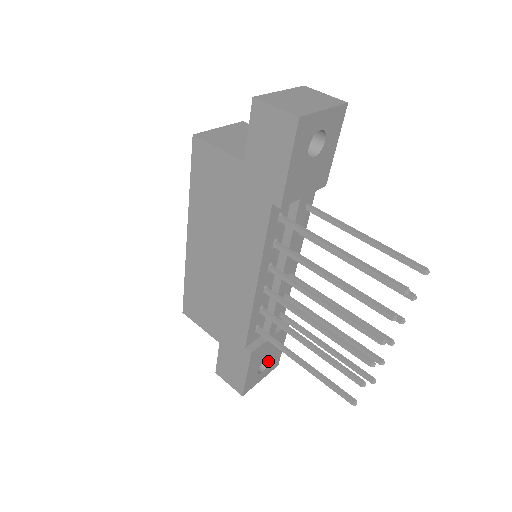
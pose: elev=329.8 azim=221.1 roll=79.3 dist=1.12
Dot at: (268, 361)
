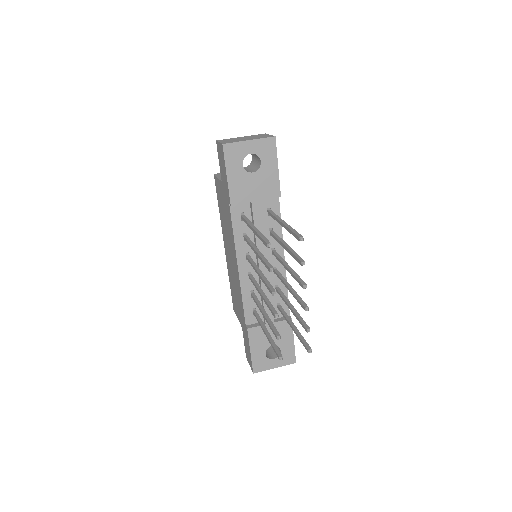
Dot at: occluded
